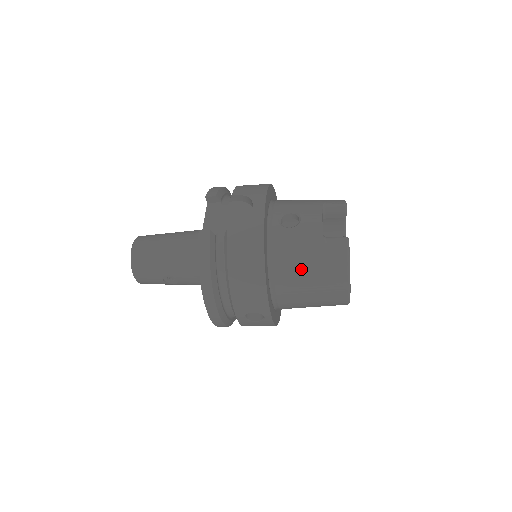
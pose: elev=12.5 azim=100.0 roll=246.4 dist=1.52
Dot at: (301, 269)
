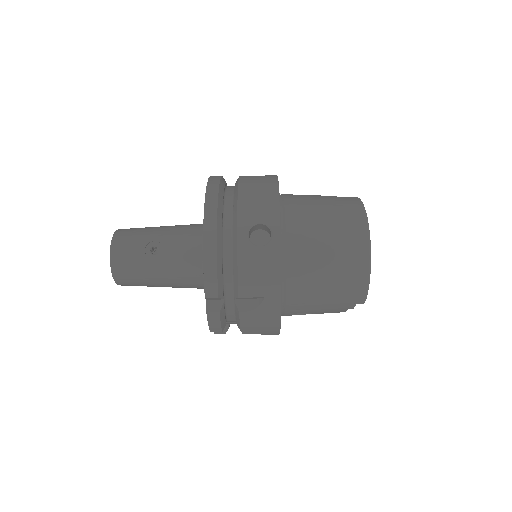
Dot at: (314, 204)
